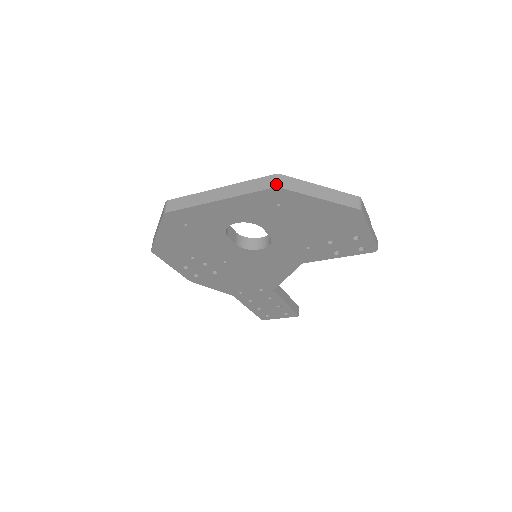
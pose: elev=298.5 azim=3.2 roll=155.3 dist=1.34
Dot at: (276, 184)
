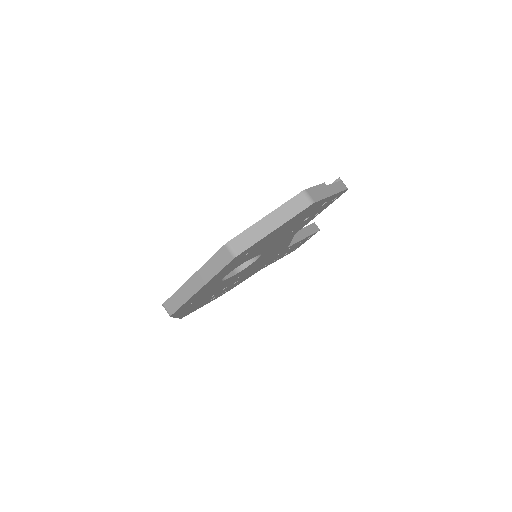
Dot at: (233, 255)
